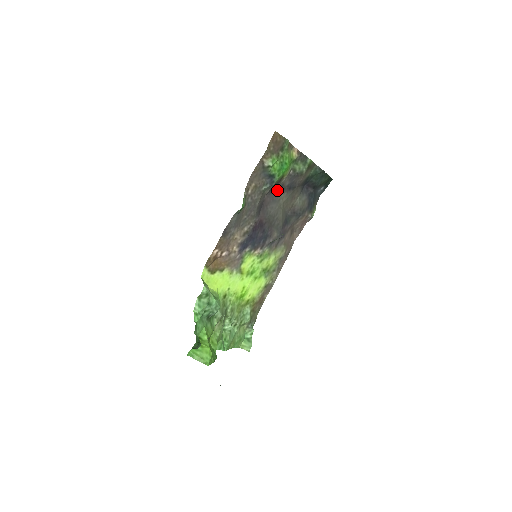
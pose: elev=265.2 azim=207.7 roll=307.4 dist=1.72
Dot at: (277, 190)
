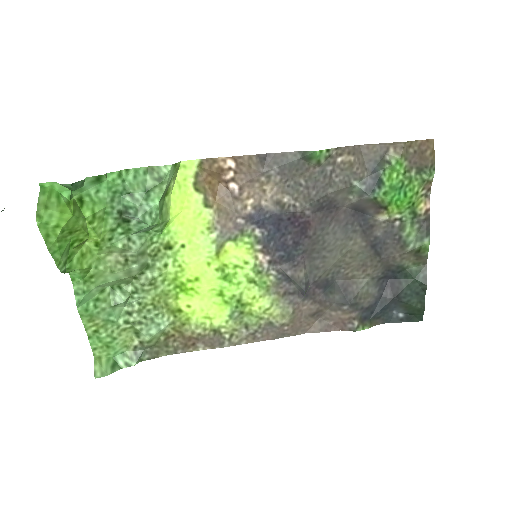
Dot at: (361, 223)
